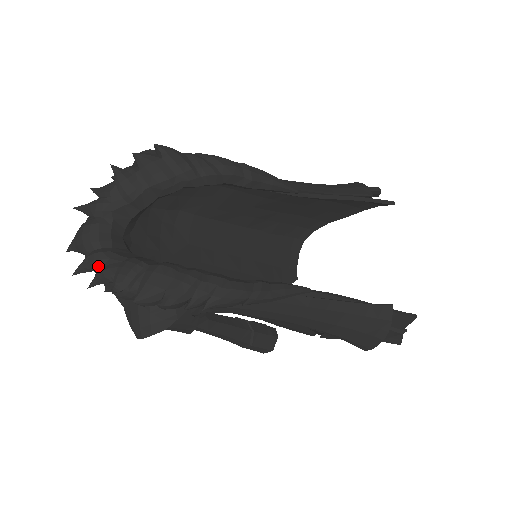
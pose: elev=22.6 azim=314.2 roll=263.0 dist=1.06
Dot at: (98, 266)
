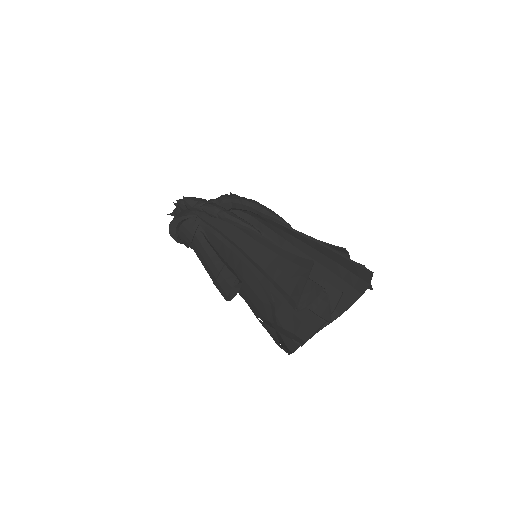
Dot at: occluded
